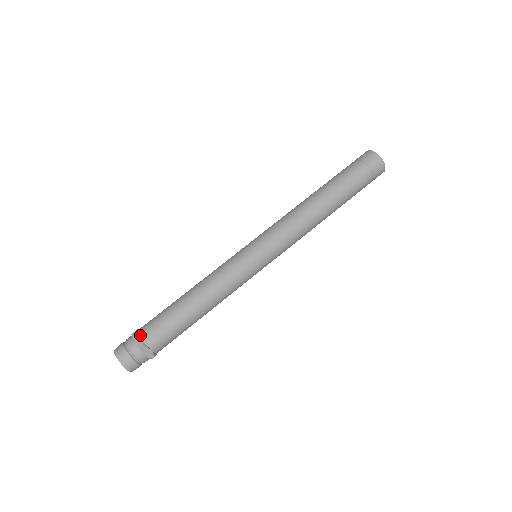
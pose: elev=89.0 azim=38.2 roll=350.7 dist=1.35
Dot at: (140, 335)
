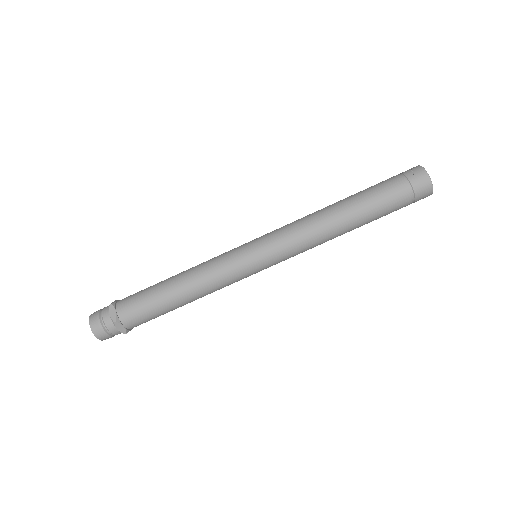
Dot at: (116, 309)
